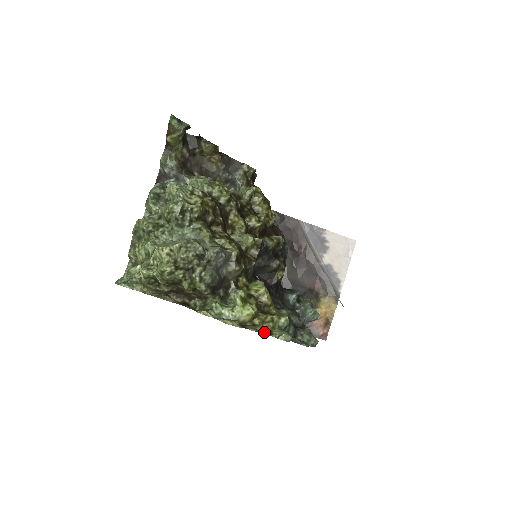
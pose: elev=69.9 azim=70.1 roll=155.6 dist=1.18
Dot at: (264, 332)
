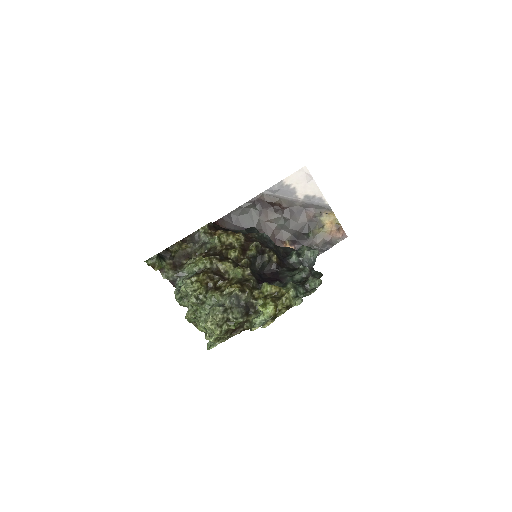
Dot at: (287, 309)
